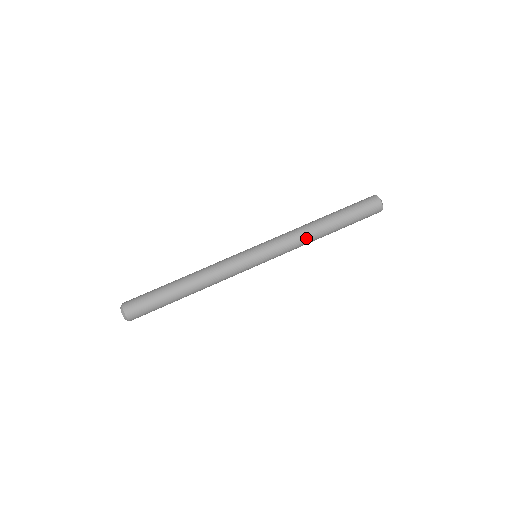
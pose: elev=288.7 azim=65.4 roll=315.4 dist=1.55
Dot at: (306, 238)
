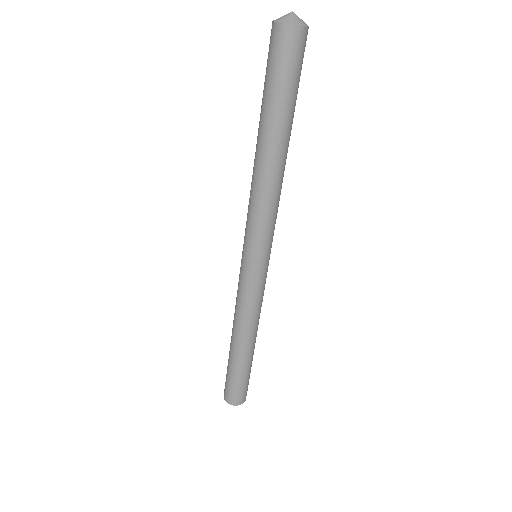
Dot at: (281, 187)
